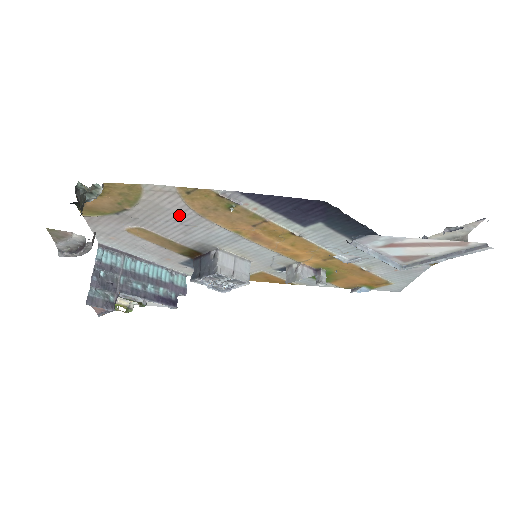
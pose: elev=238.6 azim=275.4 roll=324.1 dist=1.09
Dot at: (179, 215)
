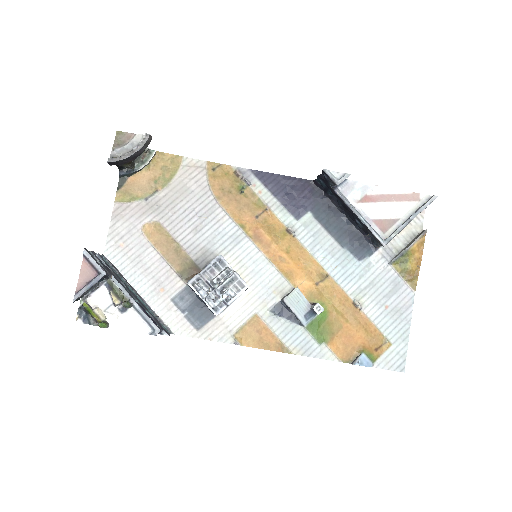
Dot at: (198, 200)
